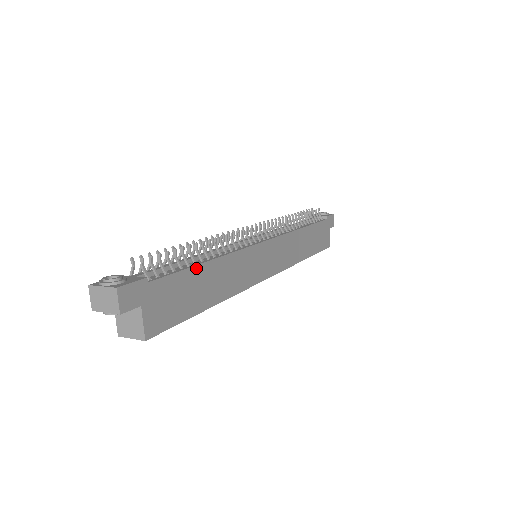
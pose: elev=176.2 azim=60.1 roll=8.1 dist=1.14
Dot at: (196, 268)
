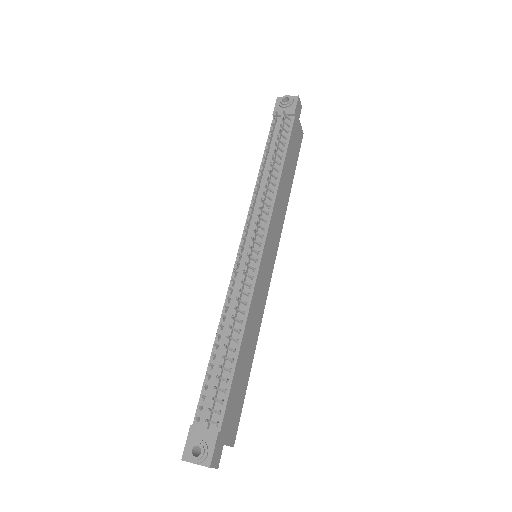
Dot at: (236, 368)
